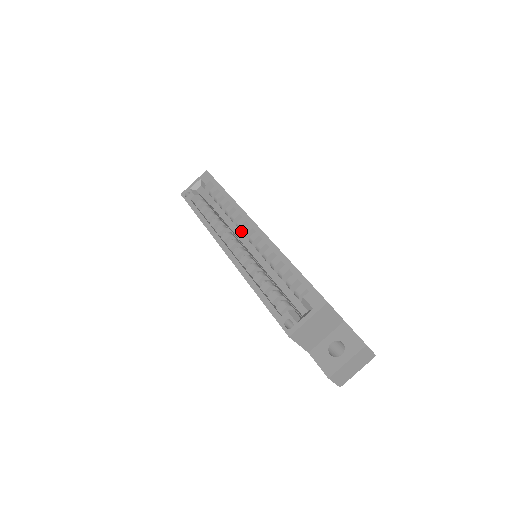
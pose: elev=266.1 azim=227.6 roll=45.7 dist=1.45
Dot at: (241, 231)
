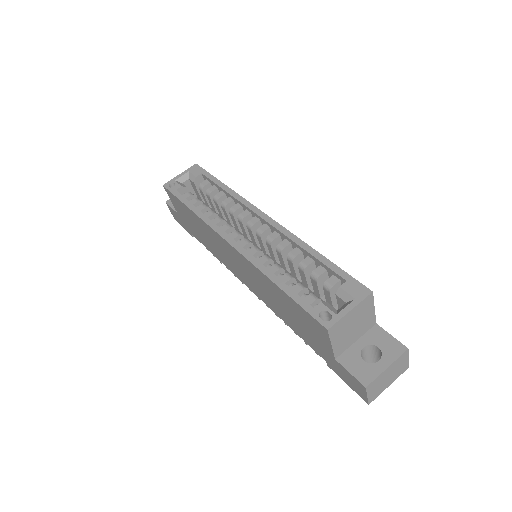
Dot at: (243, 225)
